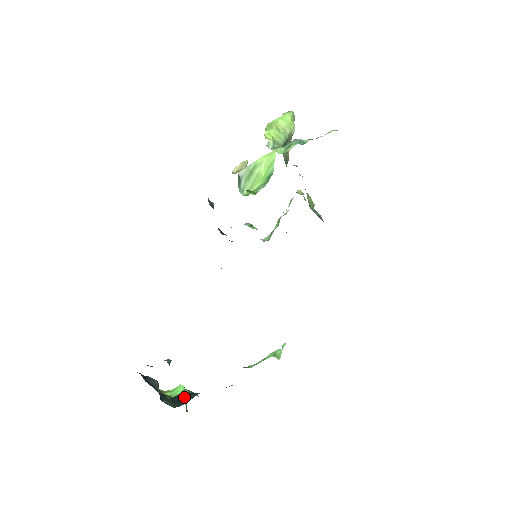
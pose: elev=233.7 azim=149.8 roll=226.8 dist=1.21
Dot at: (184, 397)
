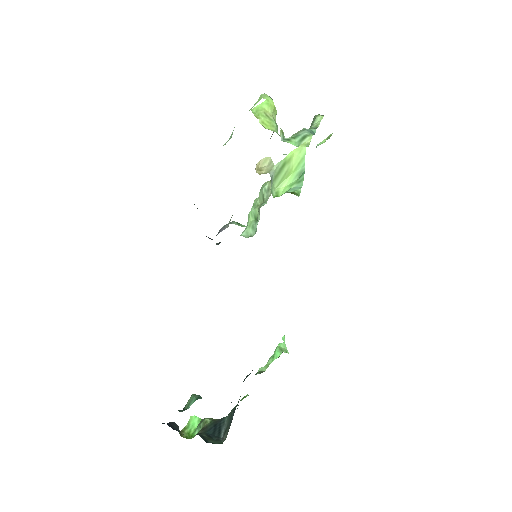
Dot at: (215, 428)
